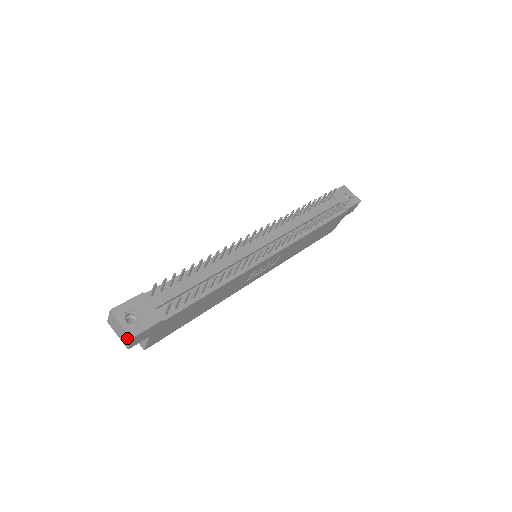
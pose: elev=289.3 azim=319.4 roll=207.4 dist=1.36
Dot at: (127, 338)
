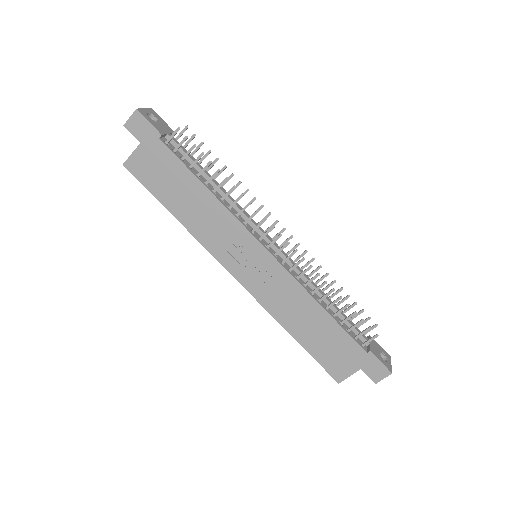
Dot at: (135, 114)
